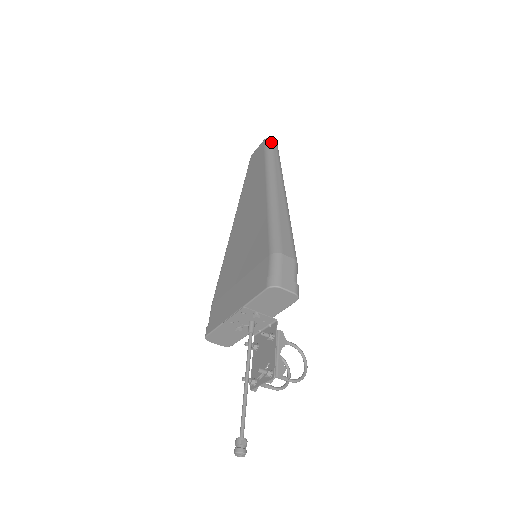
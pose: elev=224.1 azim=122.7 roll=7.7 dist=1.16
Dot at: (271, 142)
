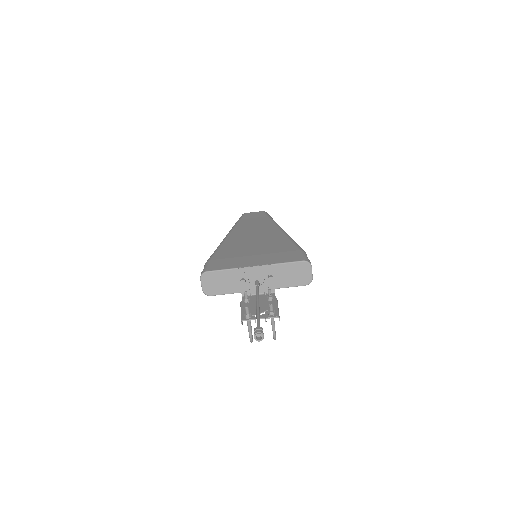
Dot at: occluded
